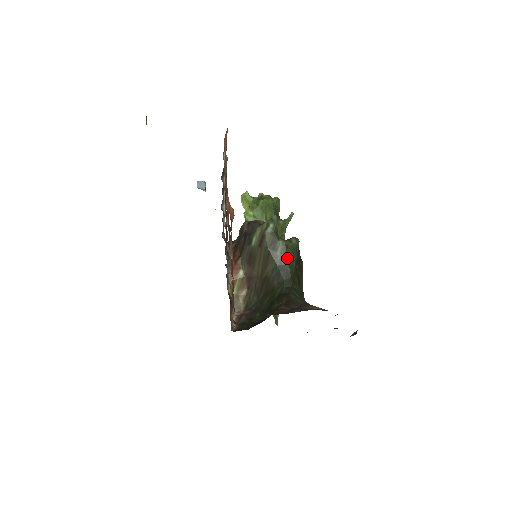
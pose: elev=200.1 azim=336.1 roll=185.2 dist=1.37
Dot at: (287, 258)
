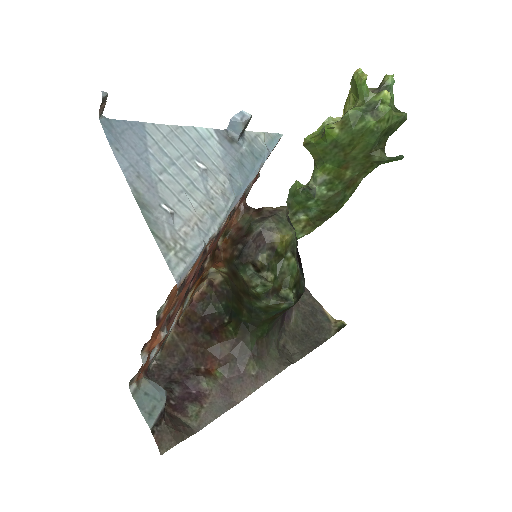
Dot at: (266, 311)
